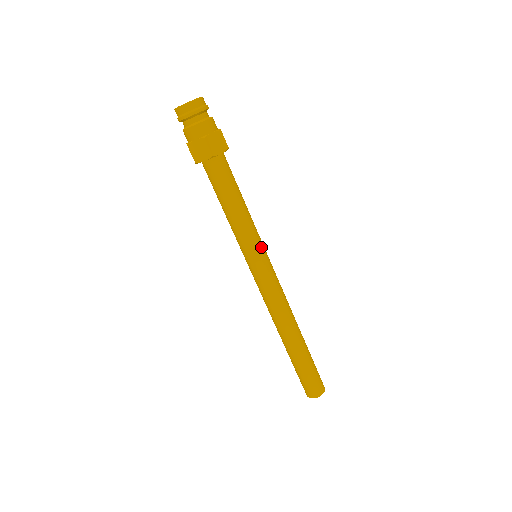
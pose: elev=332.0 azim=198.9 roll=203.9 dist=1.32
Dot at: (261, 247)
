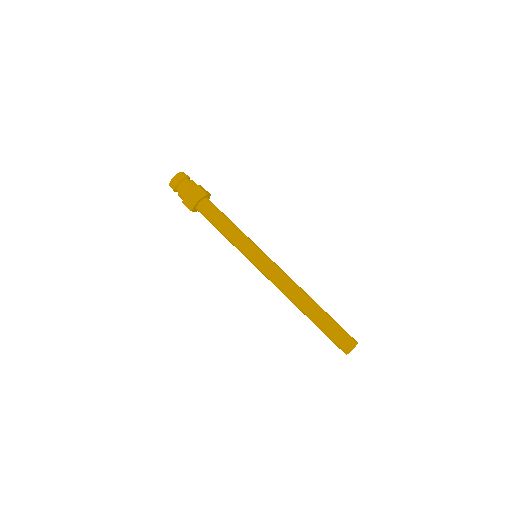
Dot at: (257, 246)
